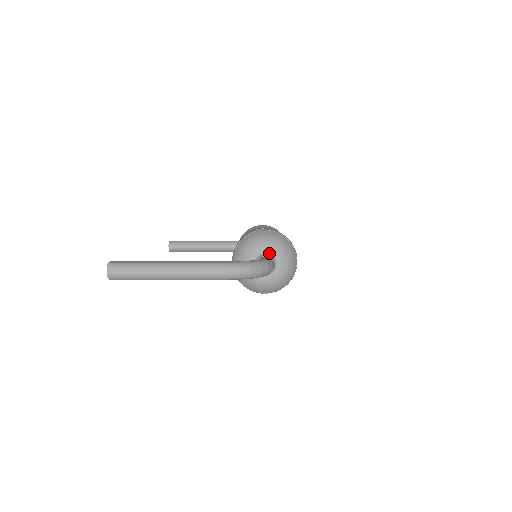
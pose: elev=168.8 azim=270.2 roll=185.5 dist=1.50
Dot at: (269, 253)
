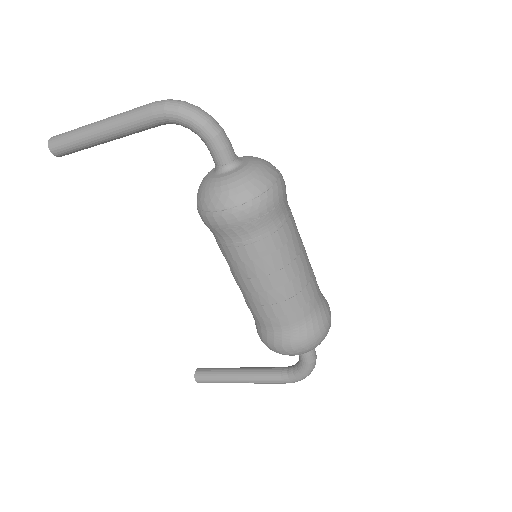
Dot at: occluded
